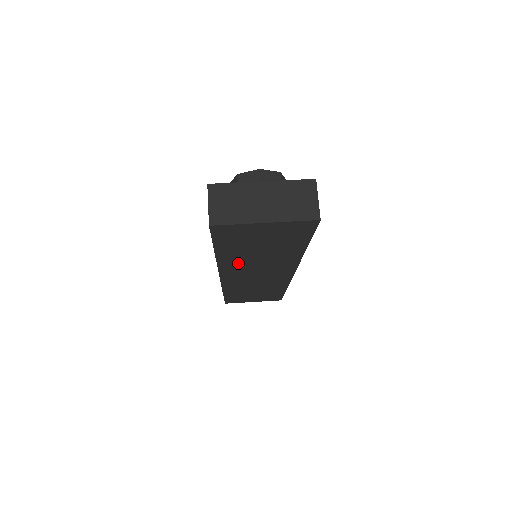
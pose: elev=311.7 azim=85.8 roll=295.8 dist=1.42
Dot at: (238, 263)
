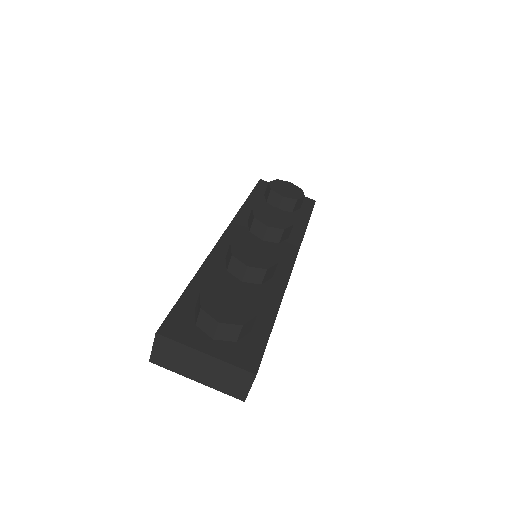
Dot at: occluded
